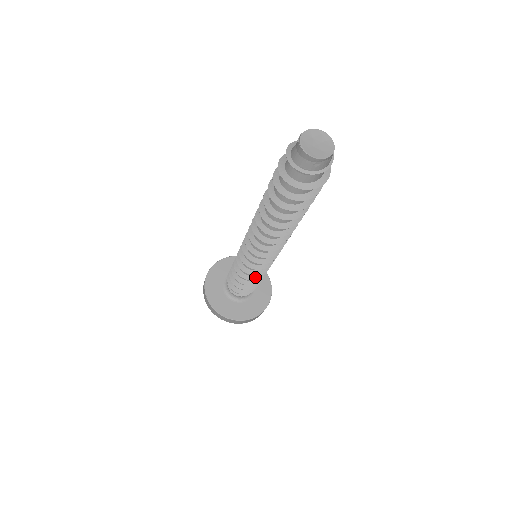
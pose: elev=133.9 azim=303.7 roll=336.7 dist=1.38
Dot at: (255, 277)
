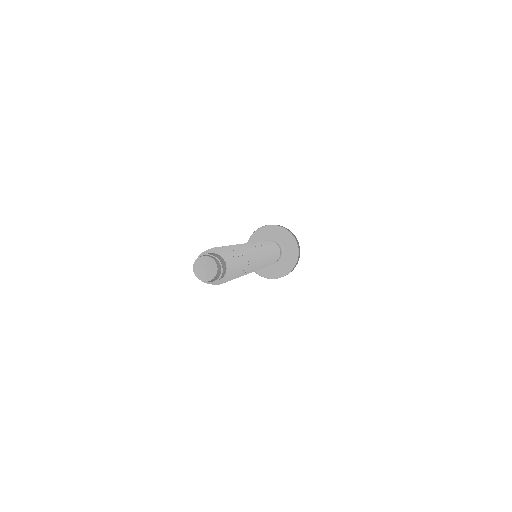
Dot at: occluded
